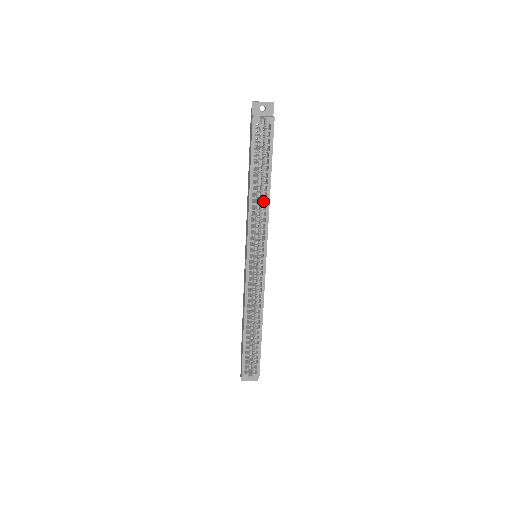
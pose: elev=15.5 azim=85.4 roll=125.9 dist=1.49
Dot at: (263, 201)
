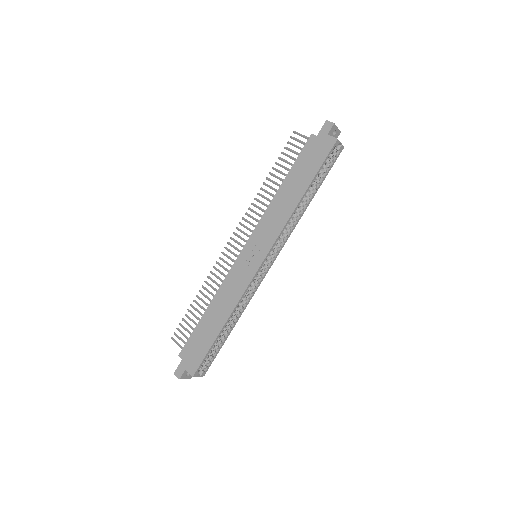
Dot at: (300, 211)
